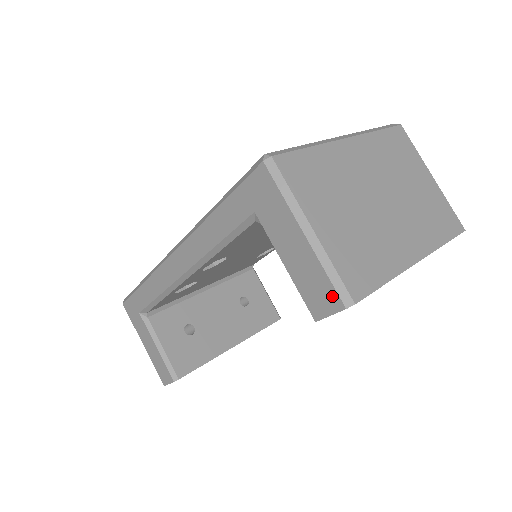
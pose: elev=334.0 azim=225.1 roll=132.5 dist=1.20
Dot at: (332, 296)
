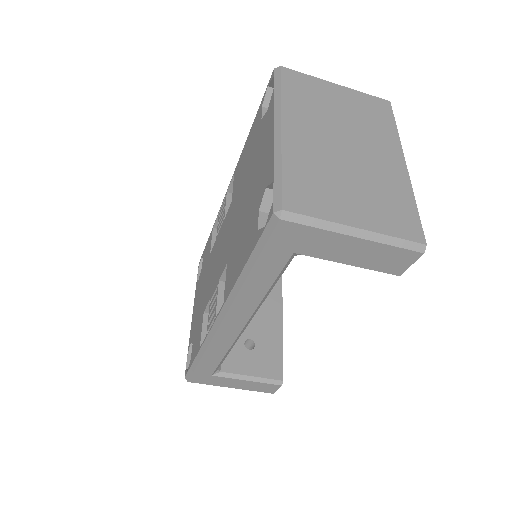
Dot at: (406, 254)
